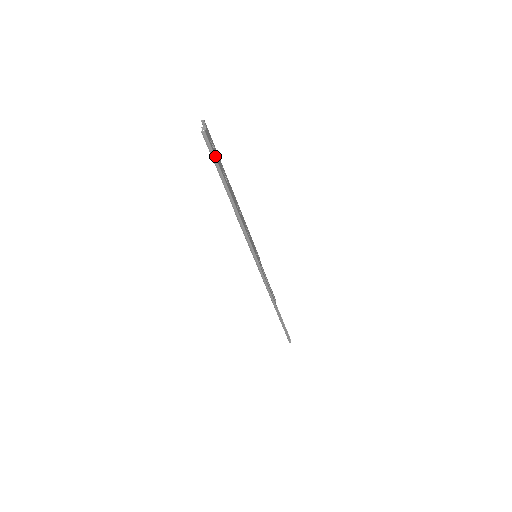
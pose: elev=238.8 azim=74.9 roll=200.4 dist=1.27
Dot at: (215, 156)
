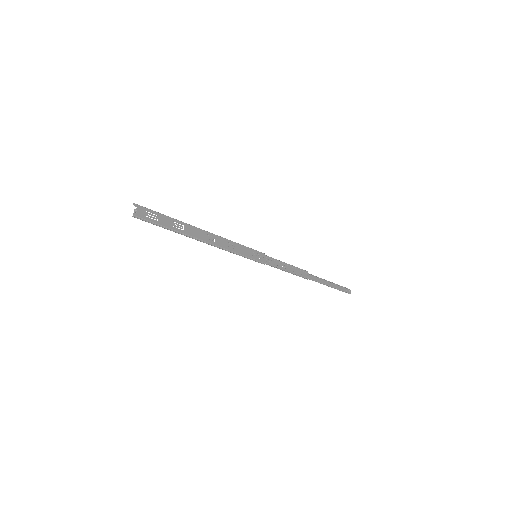
Dot at: (156, 223)
